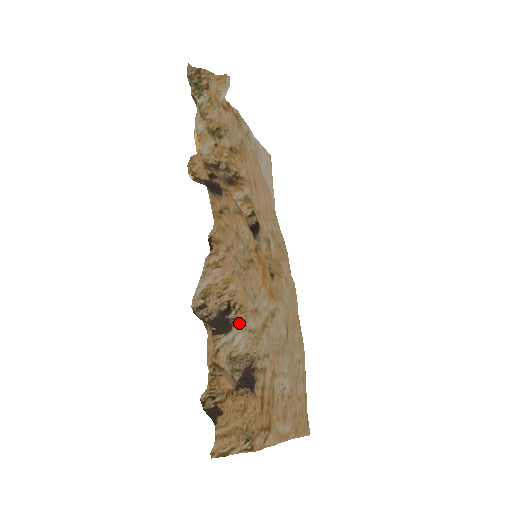
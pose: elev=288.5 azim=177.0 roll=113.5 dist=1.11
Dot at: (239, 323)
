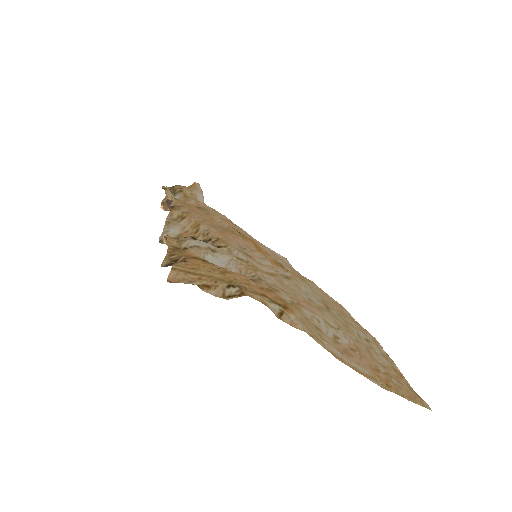
Dot at: (219, 248)
